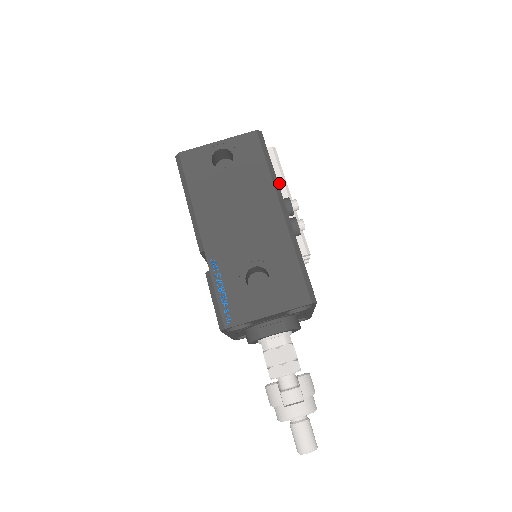
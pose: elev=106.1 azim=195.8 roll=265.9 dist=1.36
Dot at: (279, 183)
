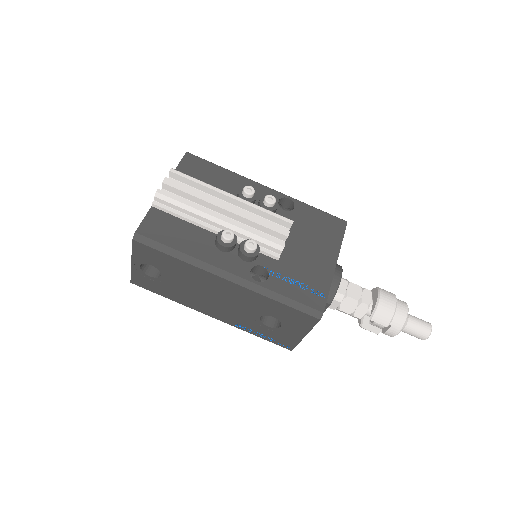
Dot at: (197, 219)
